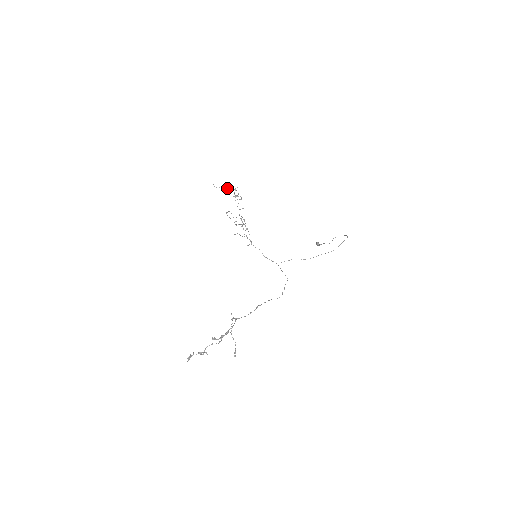
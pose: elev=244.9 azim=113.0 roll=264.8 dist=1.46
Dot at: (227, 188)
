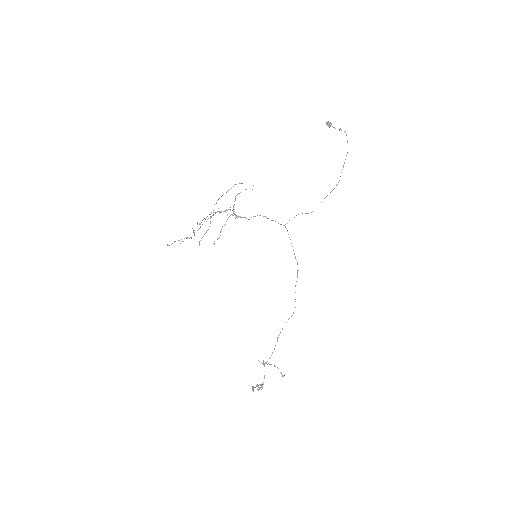
Dot at: occluded
